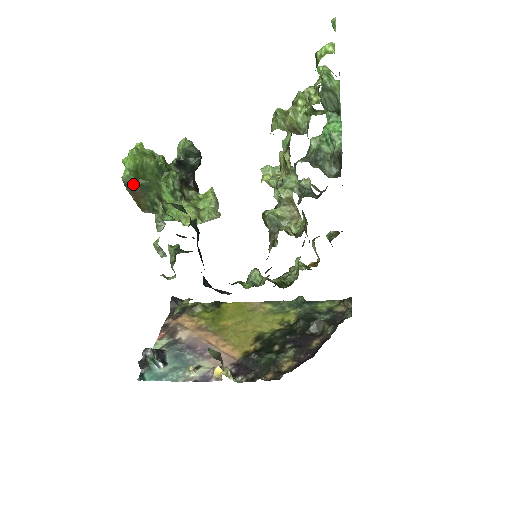
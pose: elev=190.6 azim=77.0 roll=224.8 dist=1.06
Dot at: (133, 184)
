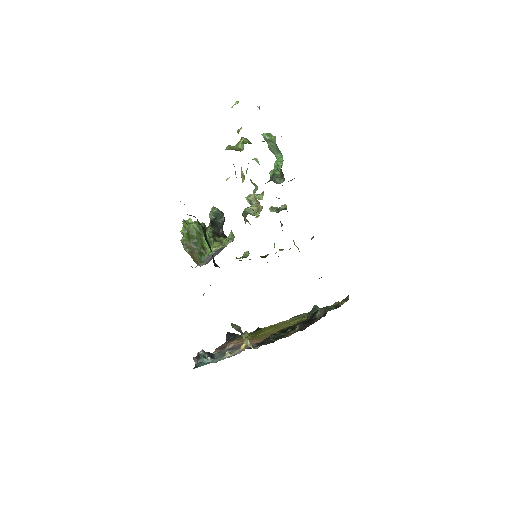
Dot at: (187, 243)
